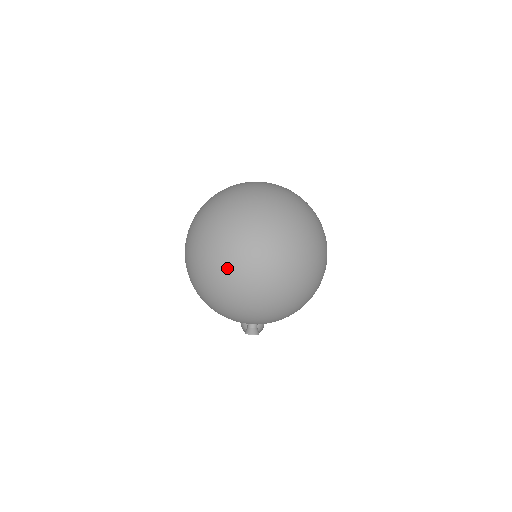
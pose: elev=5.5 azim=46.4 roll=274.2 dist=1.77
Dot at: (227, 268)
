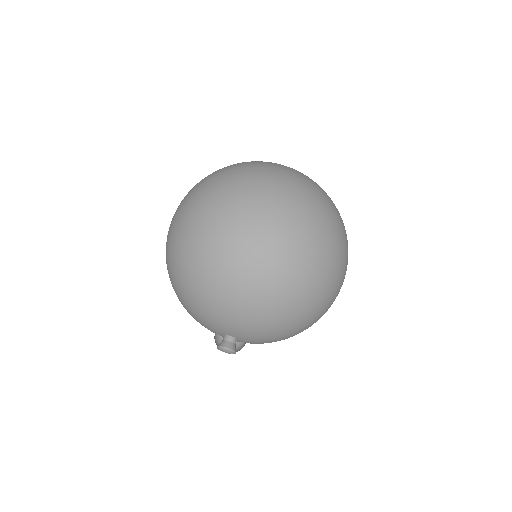
Dot at: (249, 232)
